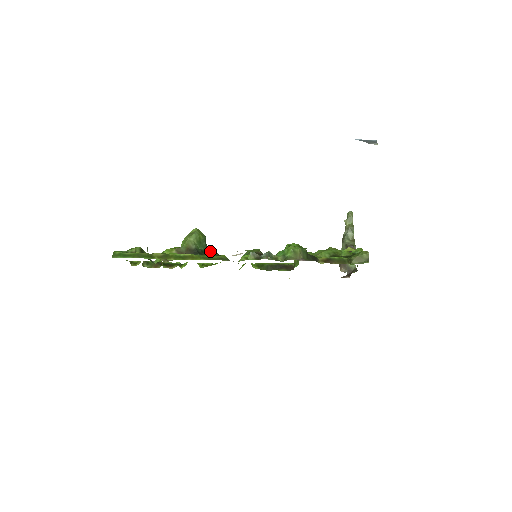
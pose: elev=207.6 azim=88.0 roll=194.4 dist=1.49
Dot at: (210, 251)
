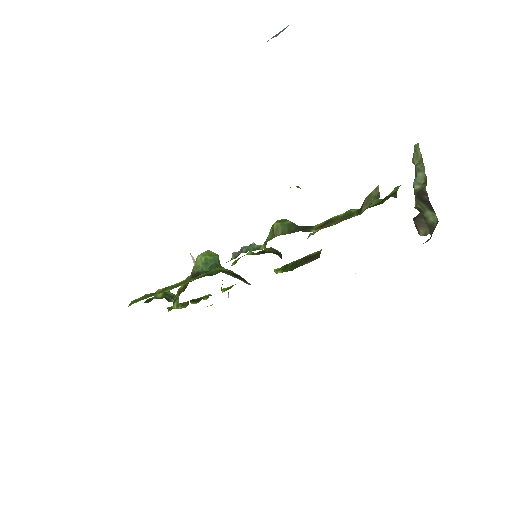
Dot at: occluded
